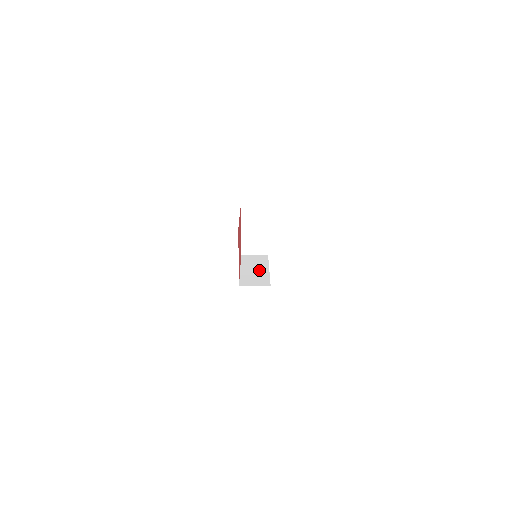
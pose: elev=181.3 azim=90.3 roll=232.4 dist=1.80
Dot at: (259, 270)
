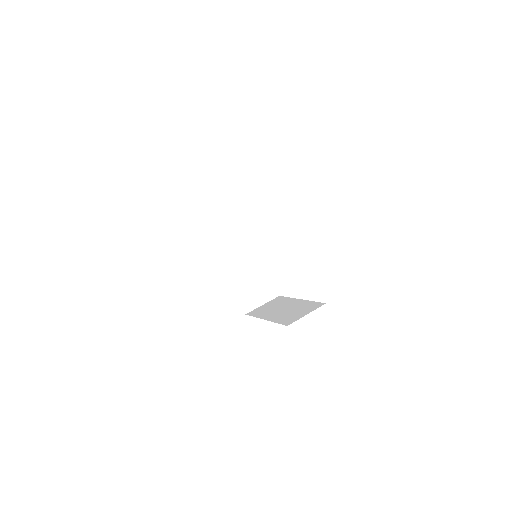
Dot at: (249, 254)
